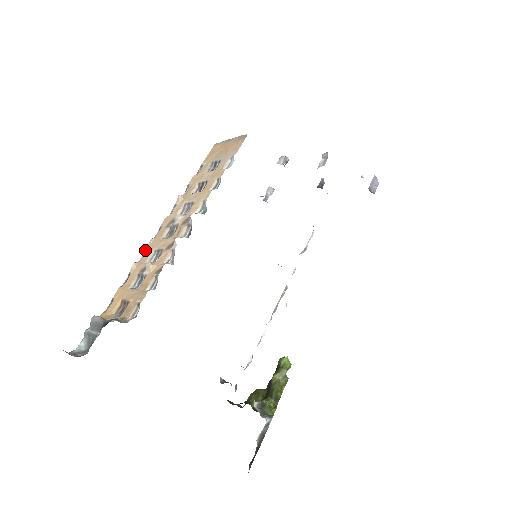
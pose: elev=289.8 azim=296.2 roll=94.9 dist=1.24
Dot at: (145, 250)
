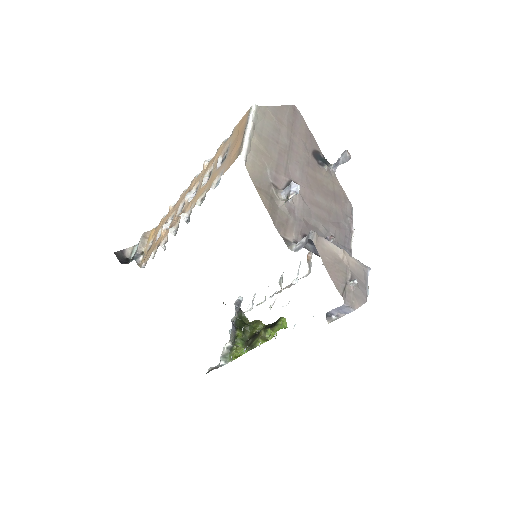
Dot at: (179, 198)
